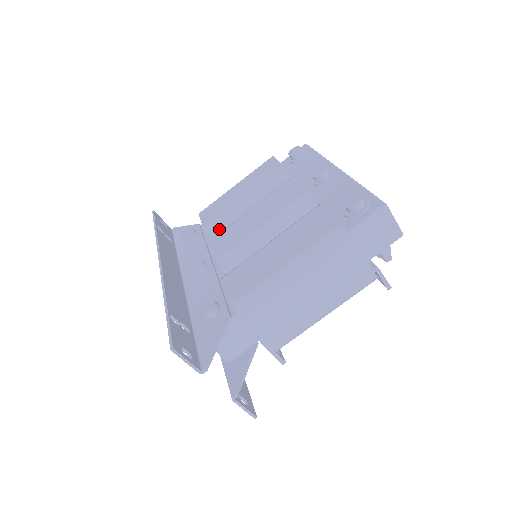
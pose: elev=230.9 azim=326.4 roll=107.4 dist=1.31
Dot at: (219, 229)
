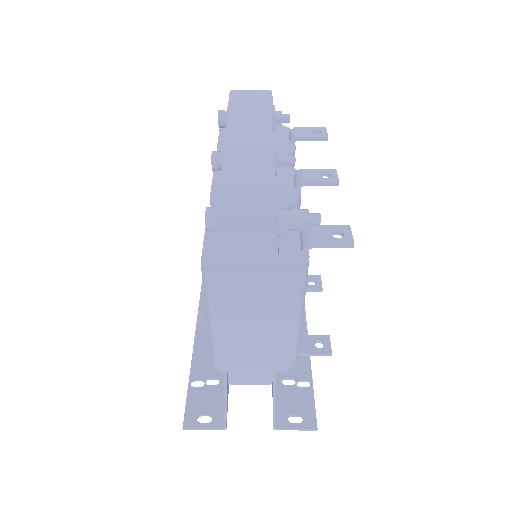
Dot at: occluded
